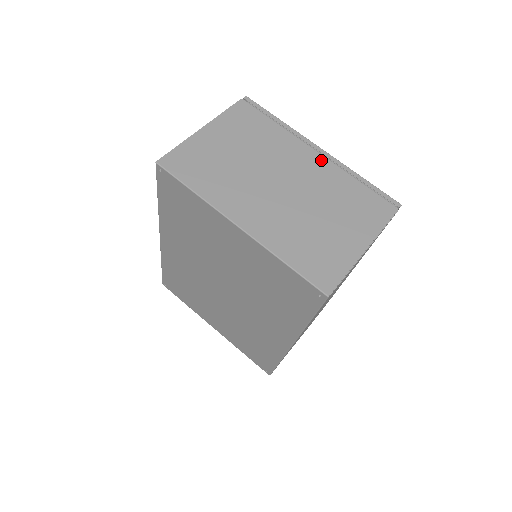
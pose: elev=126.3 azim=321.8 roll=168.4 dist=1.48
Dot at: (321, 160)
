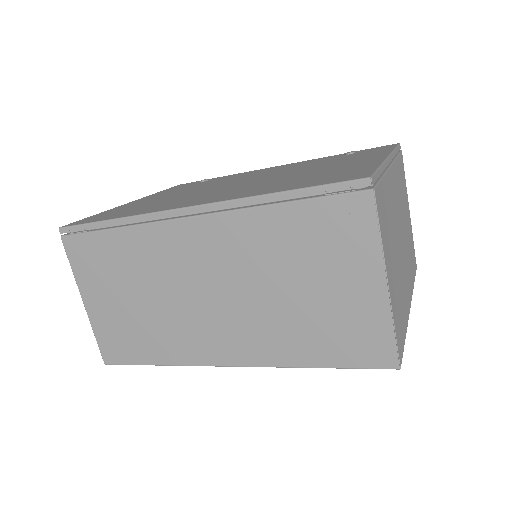
Dot at: (394, 171)
